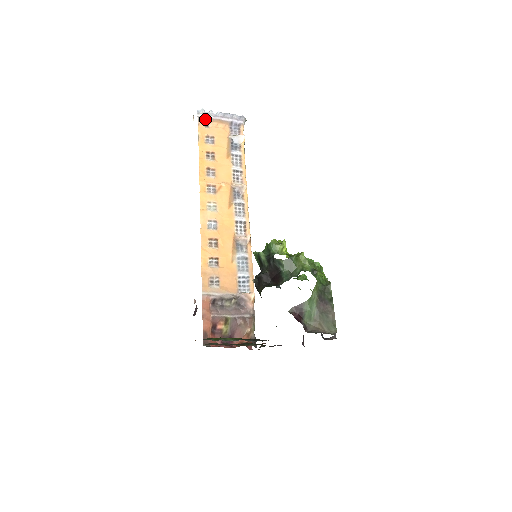
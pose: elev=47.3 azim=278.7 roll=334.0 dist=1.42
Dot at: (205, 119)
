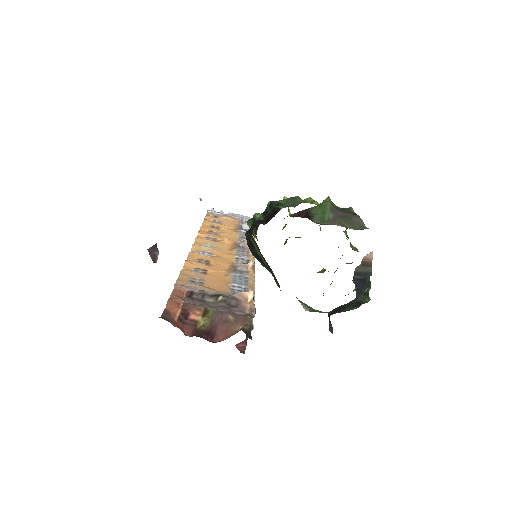
Dot at: (214, 214)
